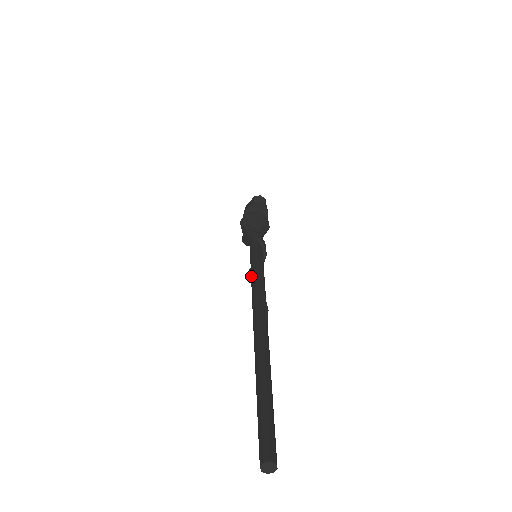
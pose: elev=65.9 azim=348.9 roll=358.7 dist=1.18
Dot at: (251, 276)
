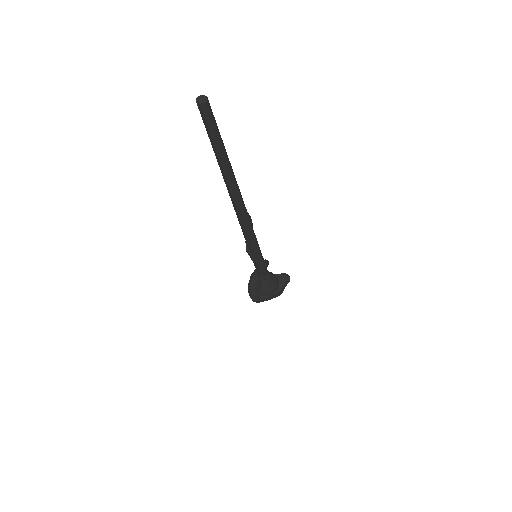
Dot at: occluded
